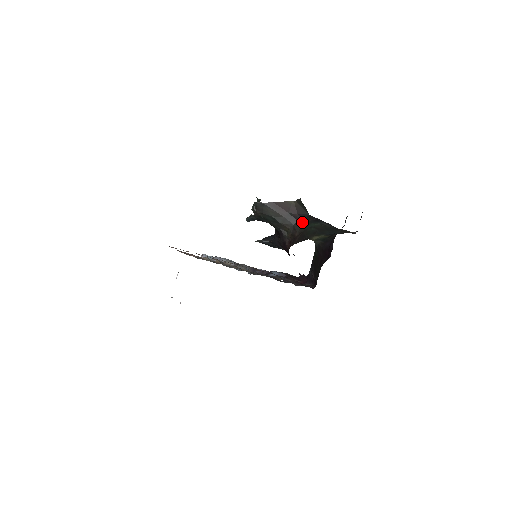
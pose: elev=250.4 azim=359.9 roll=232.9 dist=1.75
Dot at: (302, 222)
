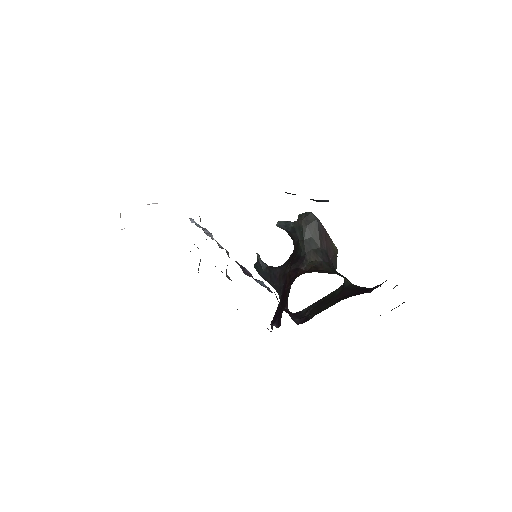
Dot at: (332, 267)
